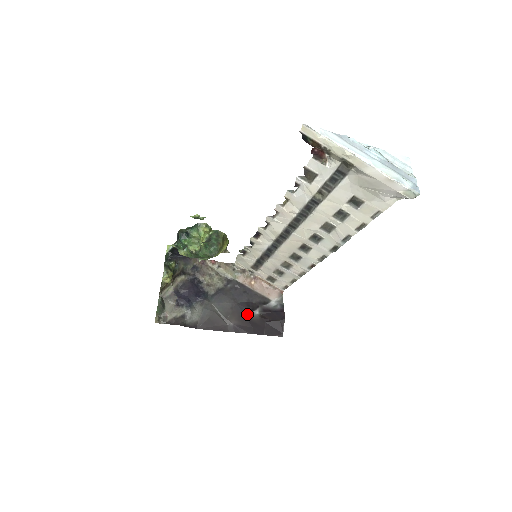
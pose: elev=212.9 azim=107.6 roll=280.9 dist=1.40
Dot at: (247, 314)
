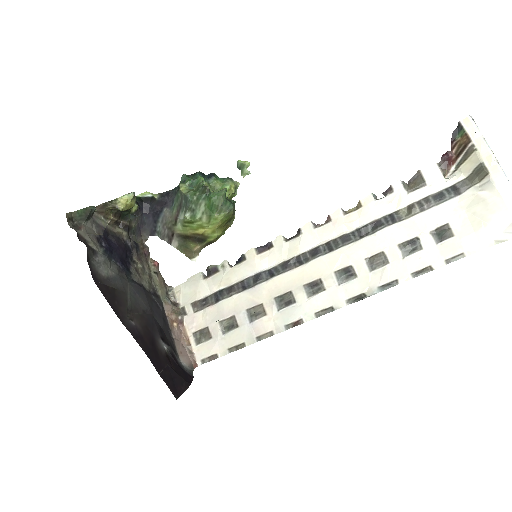
Dot at: (155, 335)
